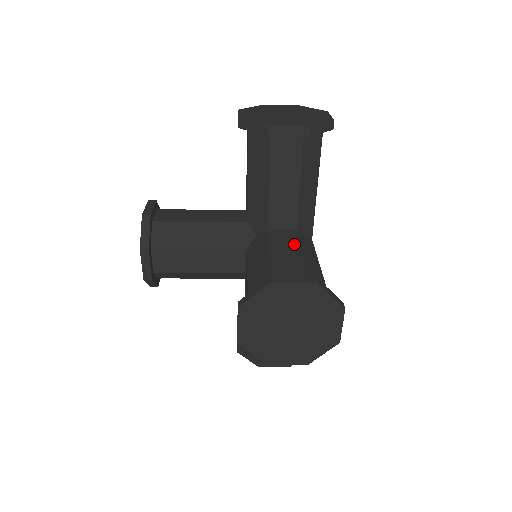
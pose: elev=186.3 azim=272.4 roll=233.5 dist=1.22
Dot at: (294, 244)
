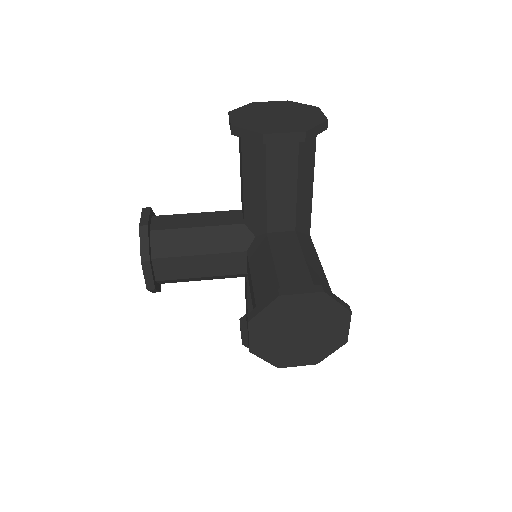
Dot at: (295, 246)
